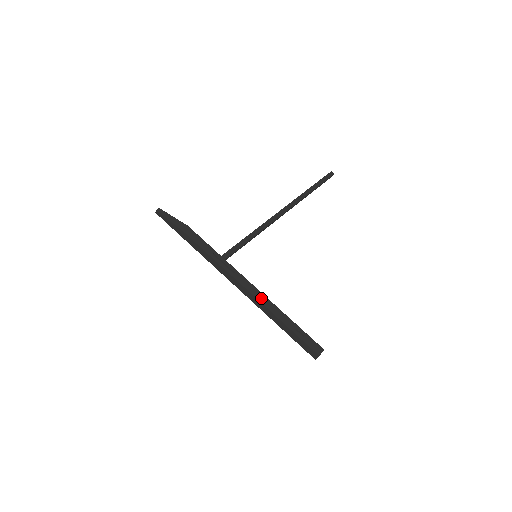
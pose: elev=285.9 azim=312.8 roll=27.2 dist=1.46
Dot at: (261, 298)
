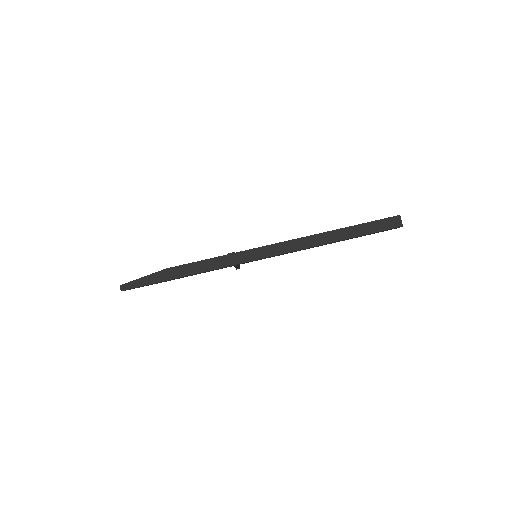
Dot at: (302, 238)
